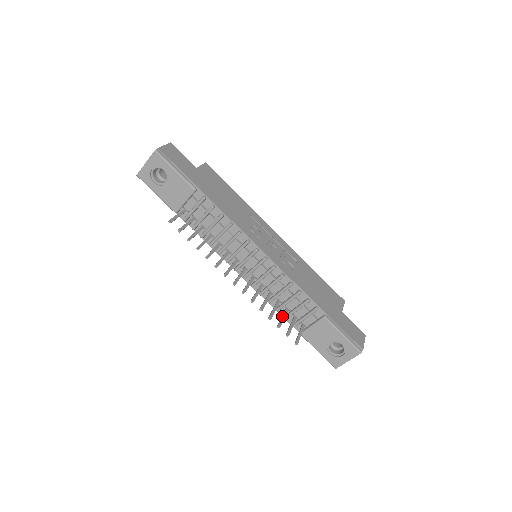
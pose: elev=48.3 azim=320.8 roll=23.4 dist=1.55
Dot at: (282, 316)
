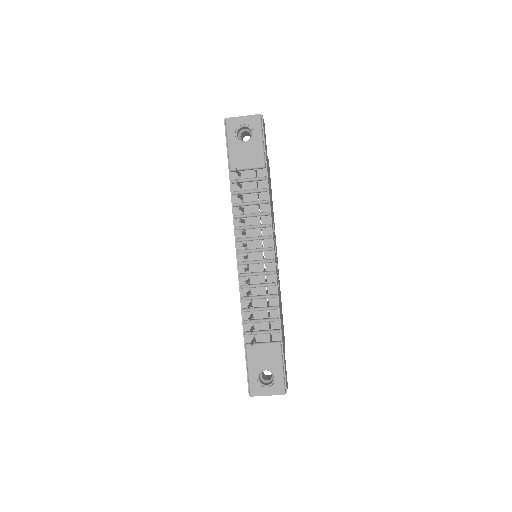
Dot at: (251, 316)
